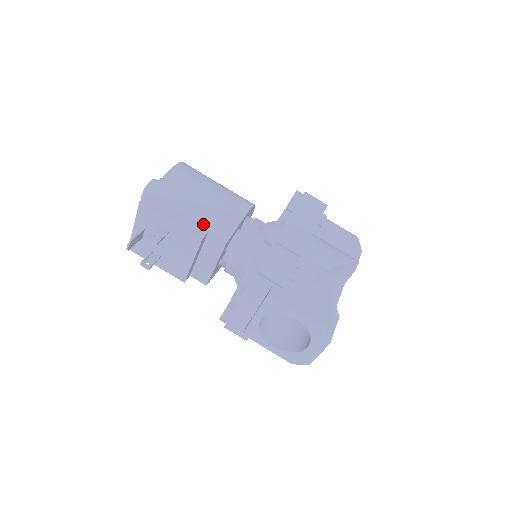
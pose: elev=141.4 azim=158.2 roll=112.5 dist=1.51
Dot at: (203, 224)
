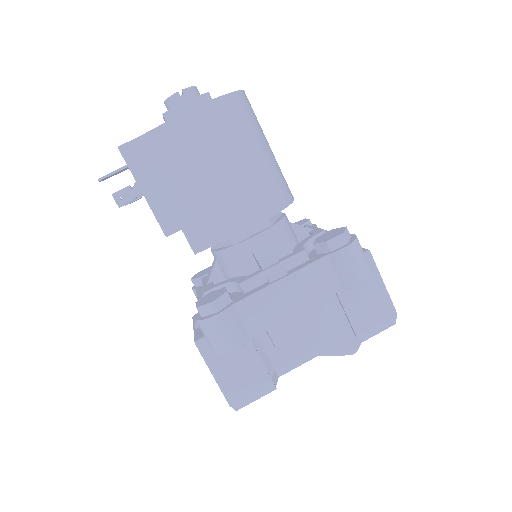
Dot at: (183, 215)
